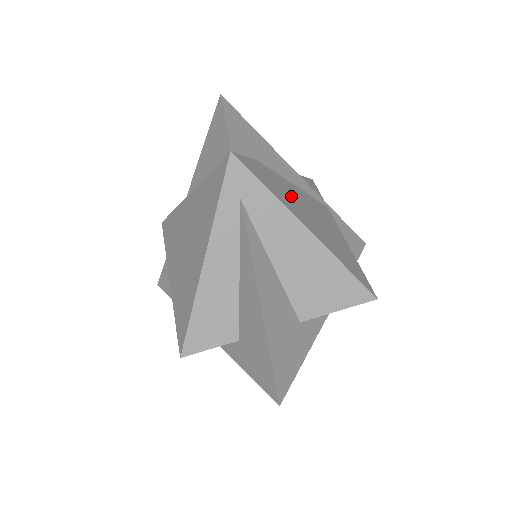
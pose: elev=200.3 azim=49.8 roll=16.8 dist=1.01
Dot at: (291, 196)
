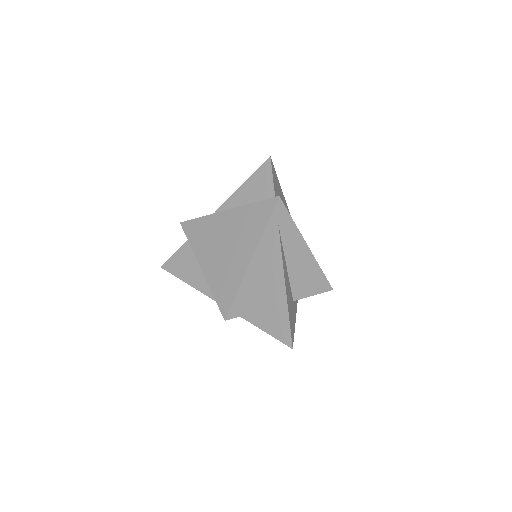
Dot at: occluded
